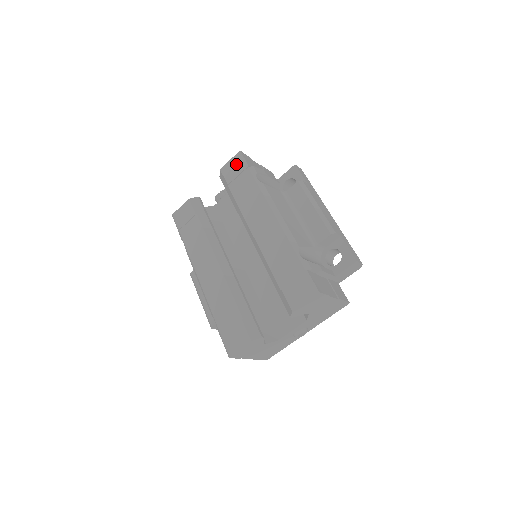
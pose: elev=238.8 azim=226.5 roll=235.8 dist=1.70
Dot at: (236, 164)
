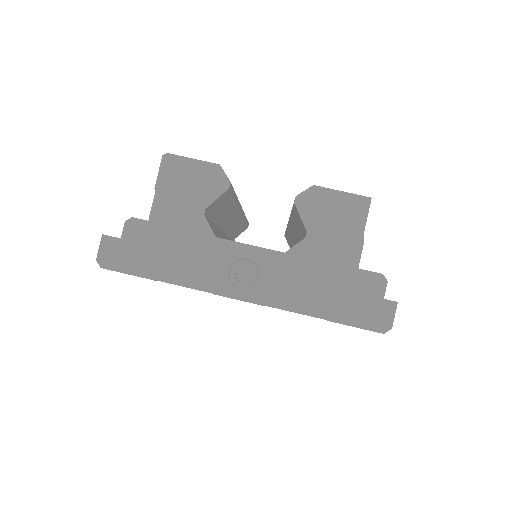
Dot at: occluded
